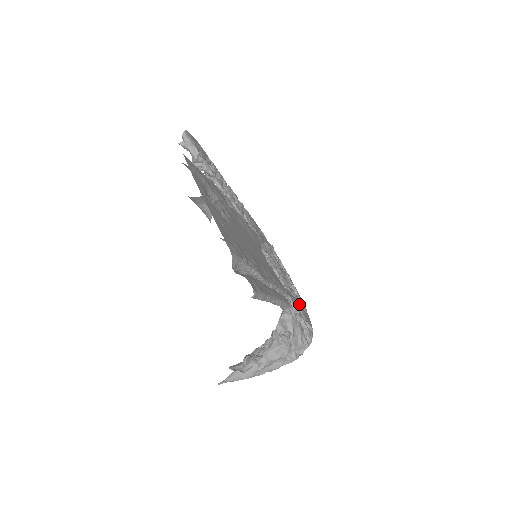
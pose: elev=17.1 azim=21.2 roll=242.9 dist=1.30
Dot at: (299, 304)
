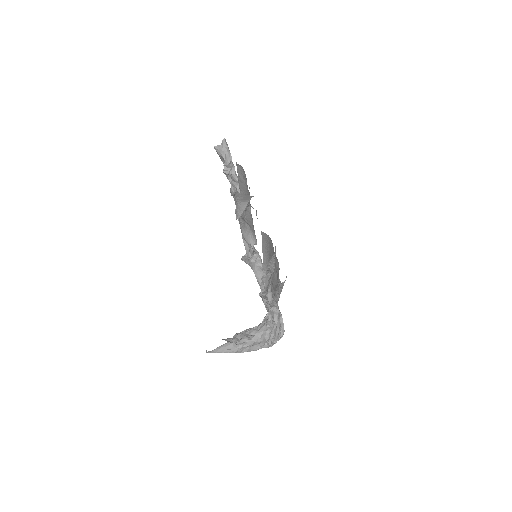
Dot at: occluded
